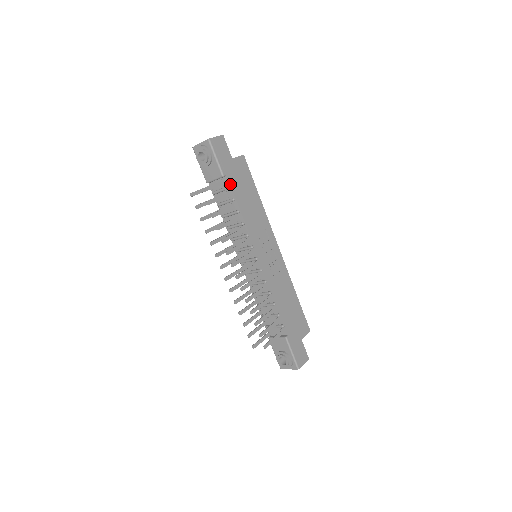
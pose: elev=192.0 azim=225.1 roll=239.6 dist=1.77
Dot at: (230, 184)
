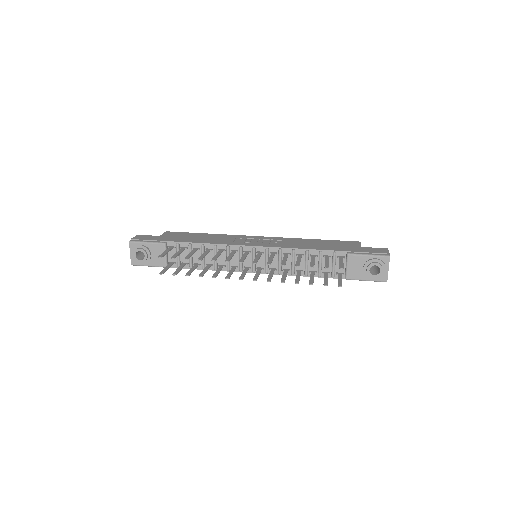
Dot at: (175, 242)
